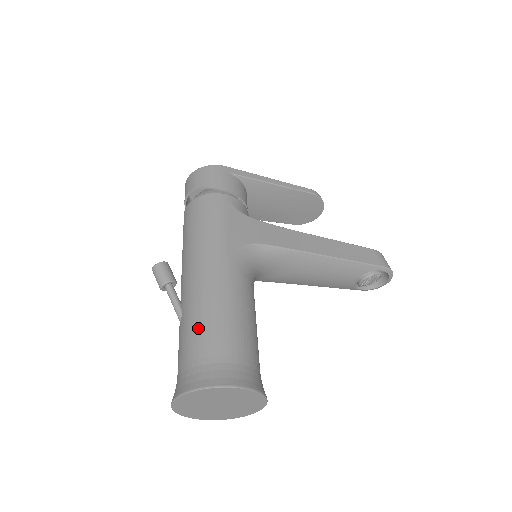
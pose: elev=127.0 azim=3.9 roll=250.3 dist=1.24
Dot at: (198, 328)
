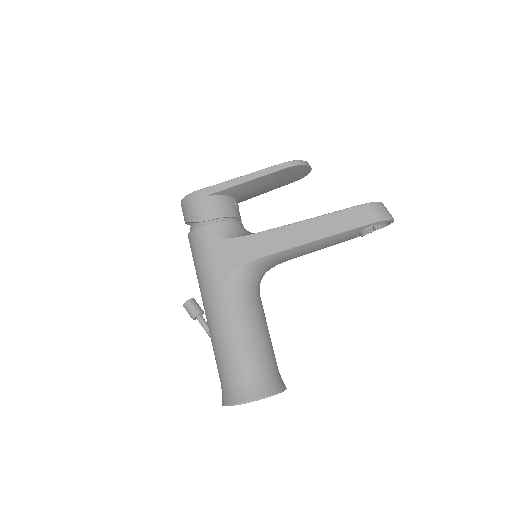
Dot at: (217, 358)
